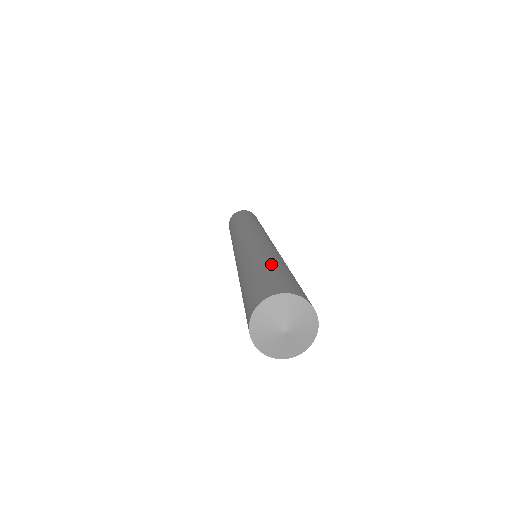
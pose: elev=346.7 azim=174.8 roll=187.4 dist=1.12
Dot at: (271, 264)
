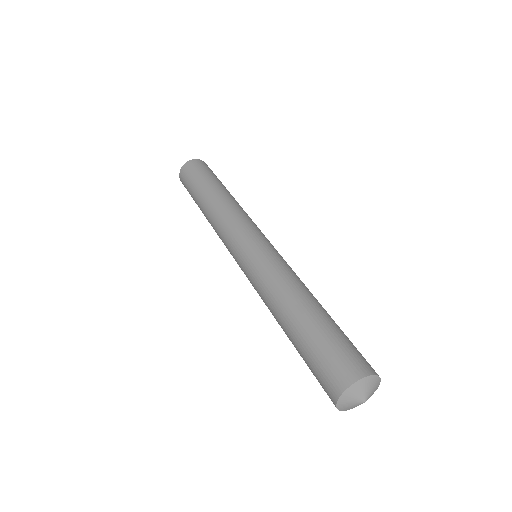
Dot at: occluded
